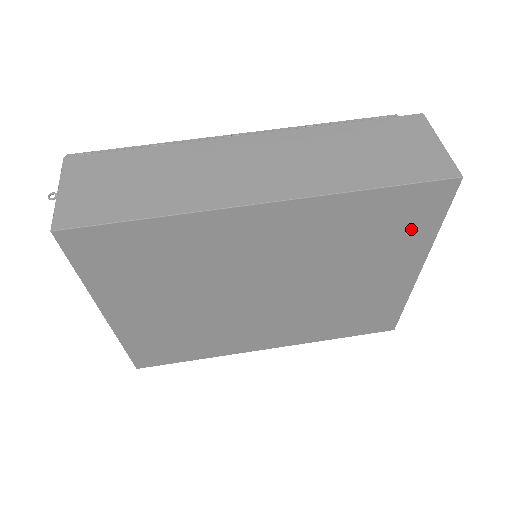
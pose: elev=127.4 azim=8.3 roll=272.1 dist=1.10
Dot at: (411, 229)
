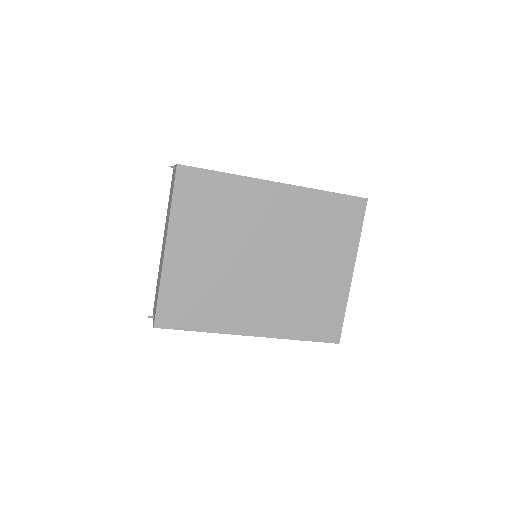
Dot at: (346, 230)
